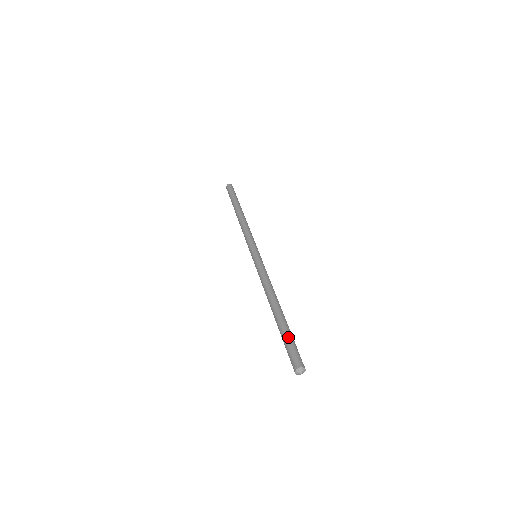
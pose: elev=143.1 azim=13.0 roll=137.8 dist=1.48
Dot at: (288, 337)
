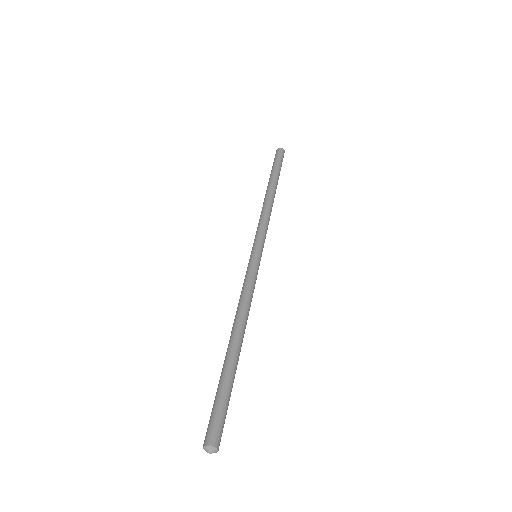
Dot at: (227, 393)
